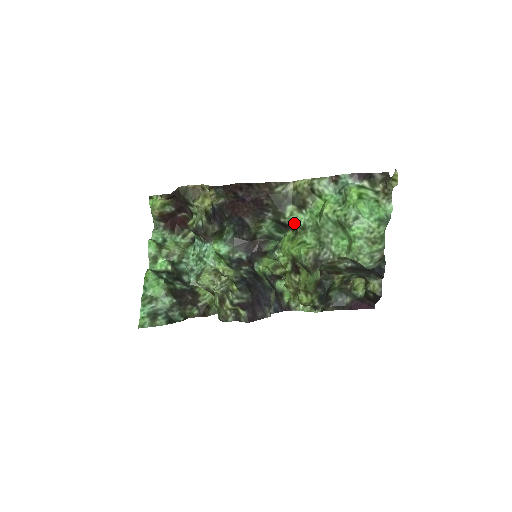
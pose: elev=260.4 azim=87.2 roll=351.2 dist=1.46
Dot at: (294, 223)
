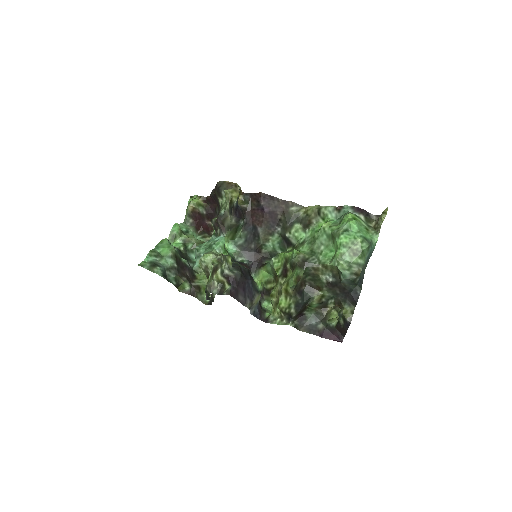
Dot at: (296, 240)
